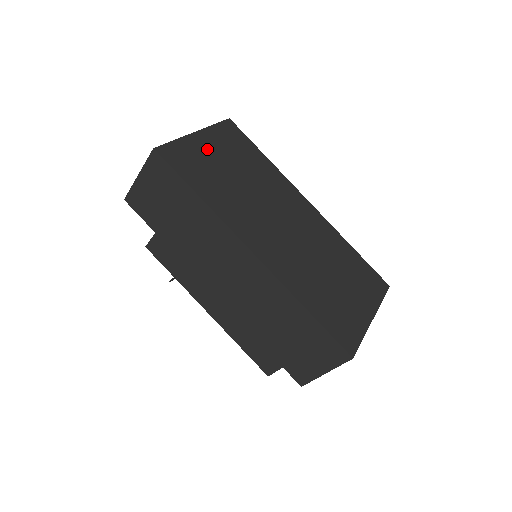
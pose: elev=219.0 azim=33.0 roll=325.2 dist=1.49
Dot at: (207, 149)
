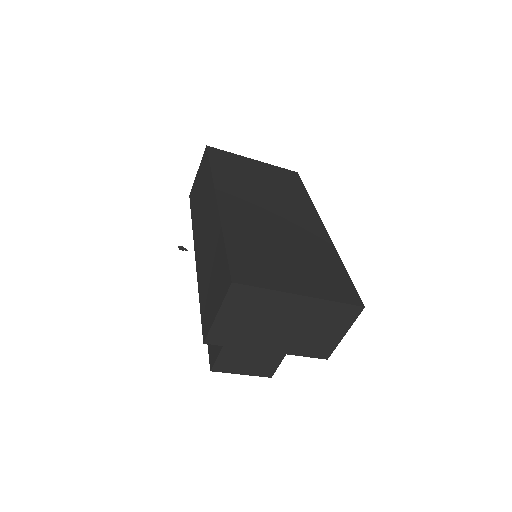
Dot at: (252, 166)
